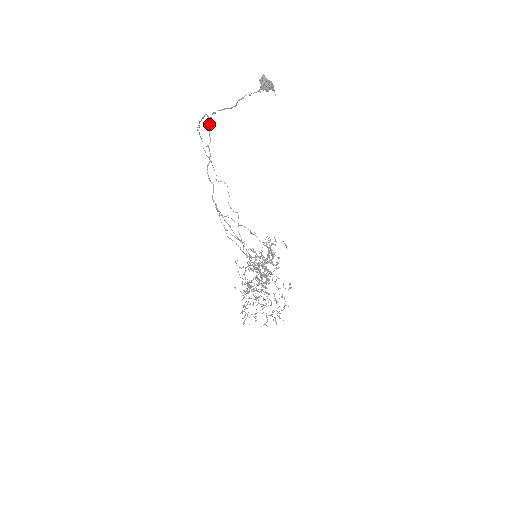
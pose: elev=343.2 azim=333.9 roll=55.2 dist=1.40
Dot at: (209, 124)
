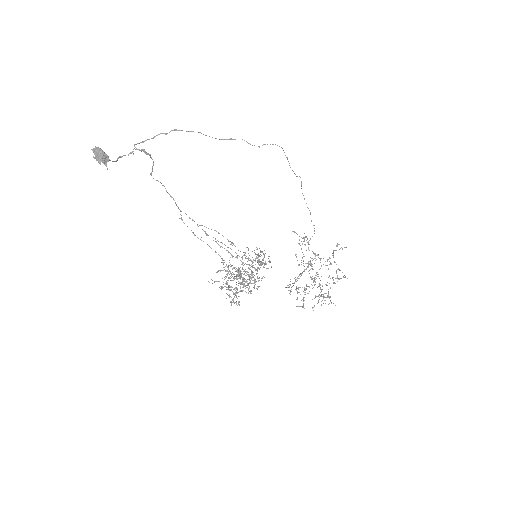
Dot at: (144, 151)
